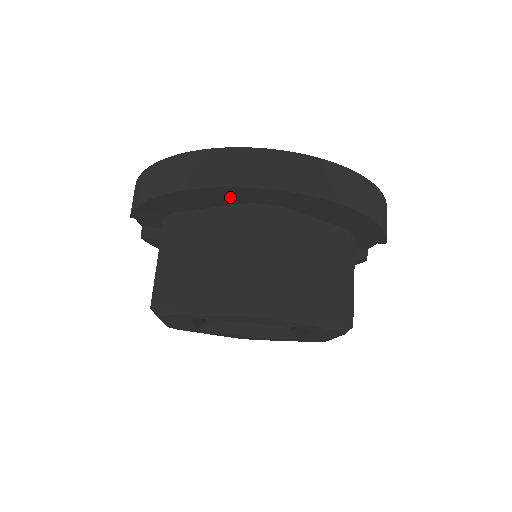
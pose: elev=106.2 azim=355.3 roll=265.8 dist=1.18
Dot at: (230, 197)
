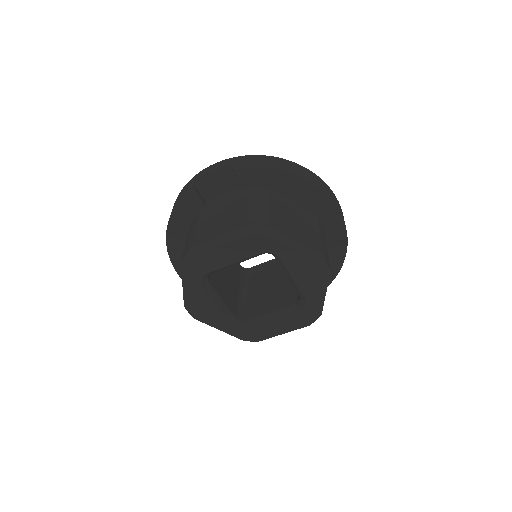
Dot at: (317, 205)
